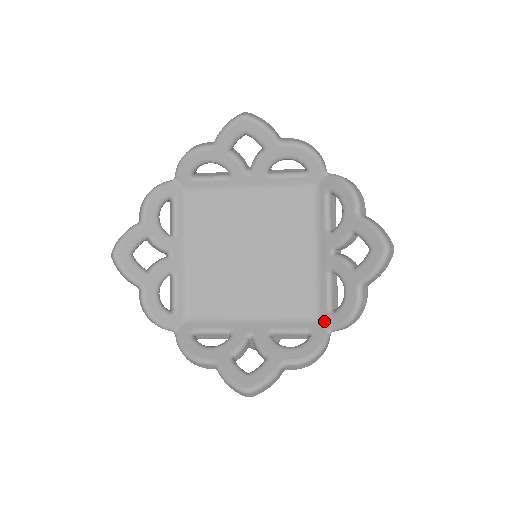
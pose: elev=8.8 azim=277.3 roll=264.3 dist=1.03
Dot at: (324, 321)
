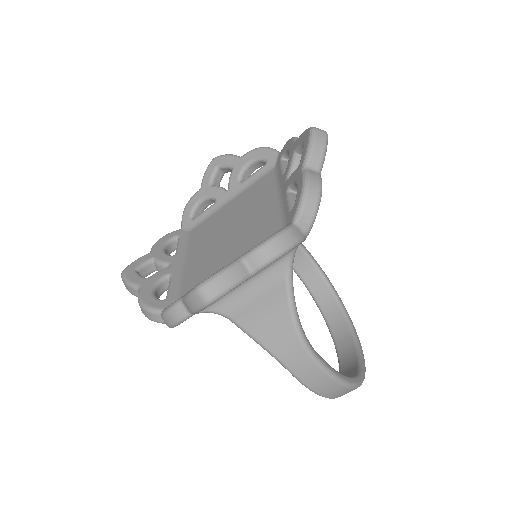
Dot at: (289, 222)
